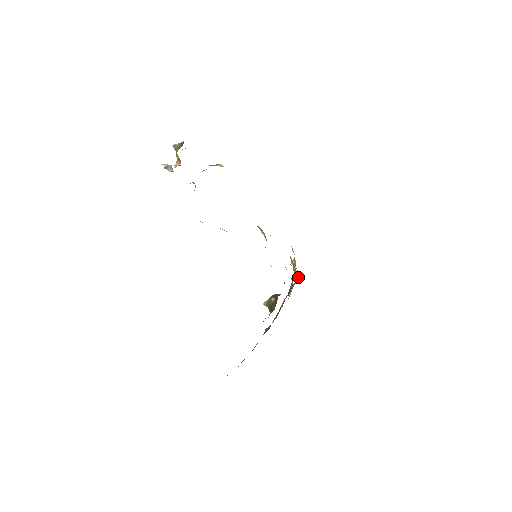
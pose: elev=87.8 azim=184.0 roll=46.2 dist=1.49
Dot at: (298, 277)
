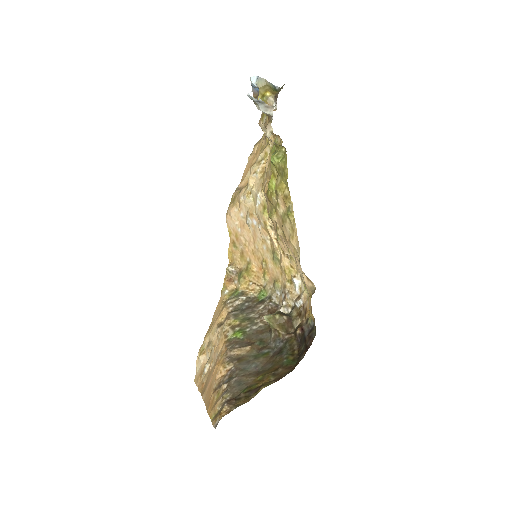
Dot at: (234, 287)
